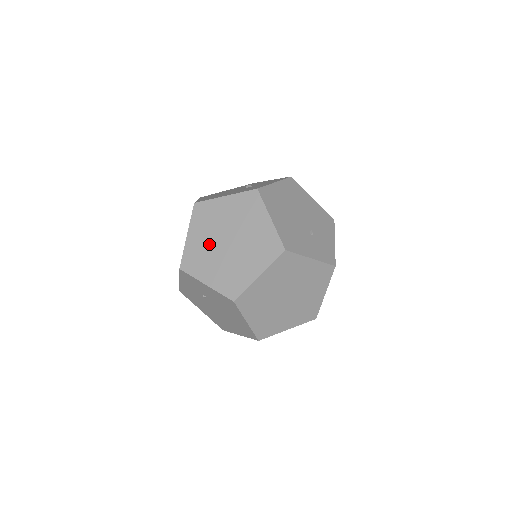
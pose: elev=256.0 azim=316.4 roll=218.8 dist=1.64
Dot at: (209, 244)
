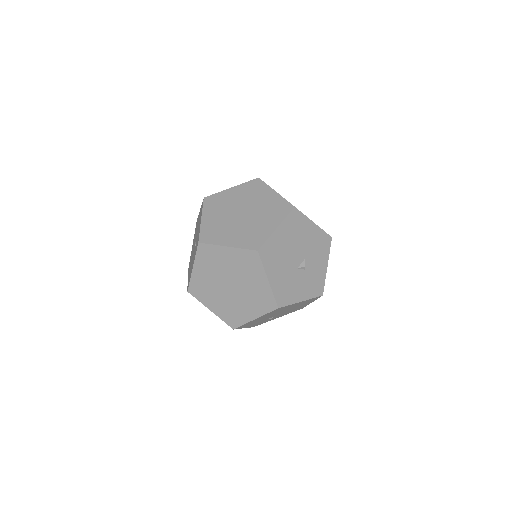
Dot at: (225, 269)
